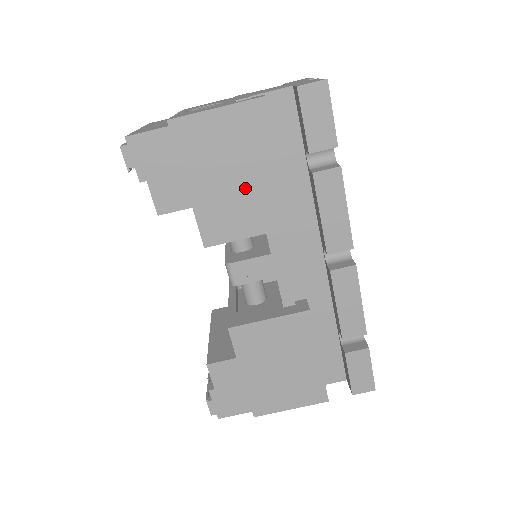
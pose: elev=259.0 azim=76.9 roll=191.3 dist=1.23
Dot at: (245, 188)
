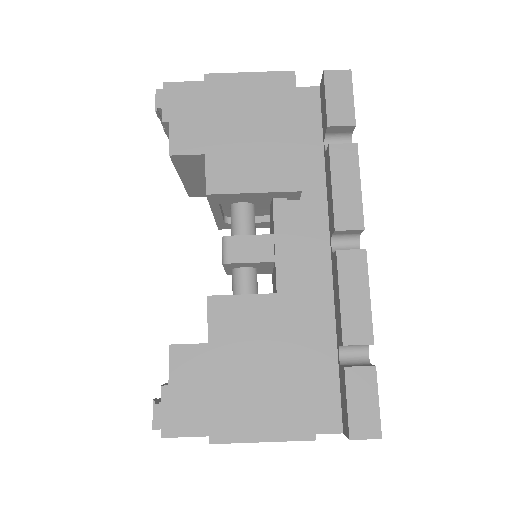
Dot at: (261, 143)
